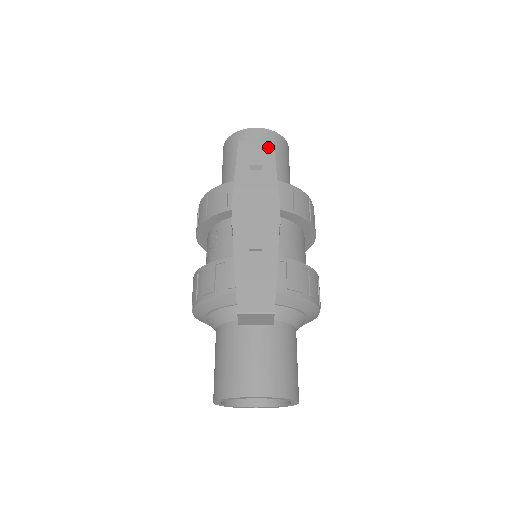
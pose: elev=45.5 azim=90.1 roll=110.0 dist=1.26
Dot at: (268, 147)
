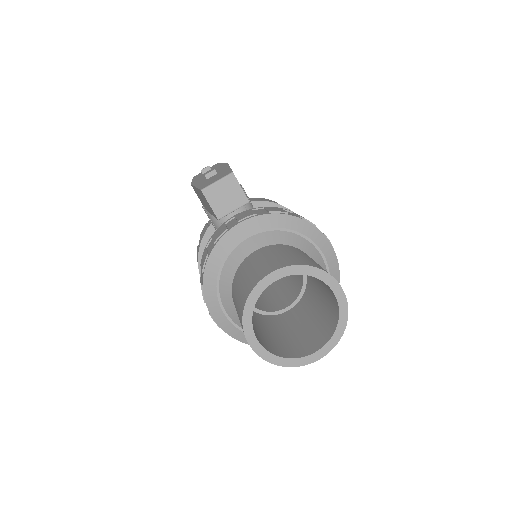
Dot at: (214, 165)
